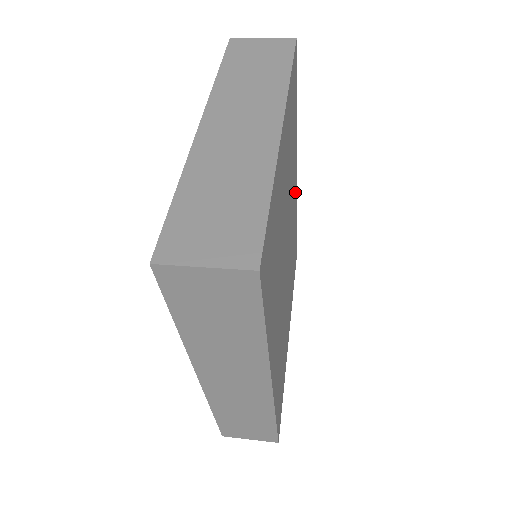
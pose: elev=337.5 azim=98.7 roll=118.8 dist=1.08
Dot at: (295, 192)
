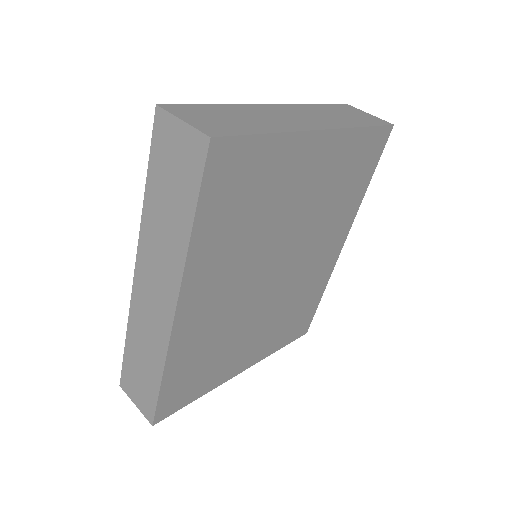
Dot at: (330, 257)
